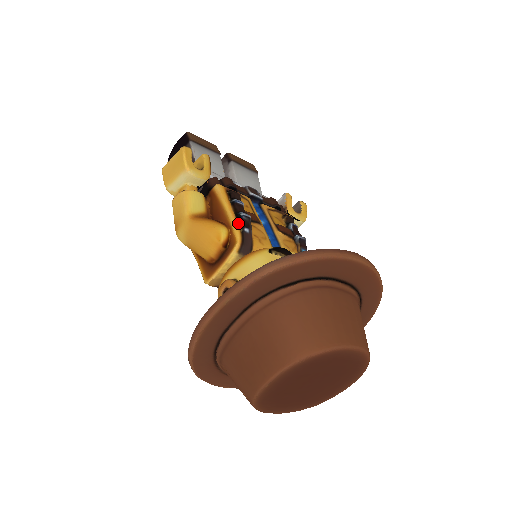
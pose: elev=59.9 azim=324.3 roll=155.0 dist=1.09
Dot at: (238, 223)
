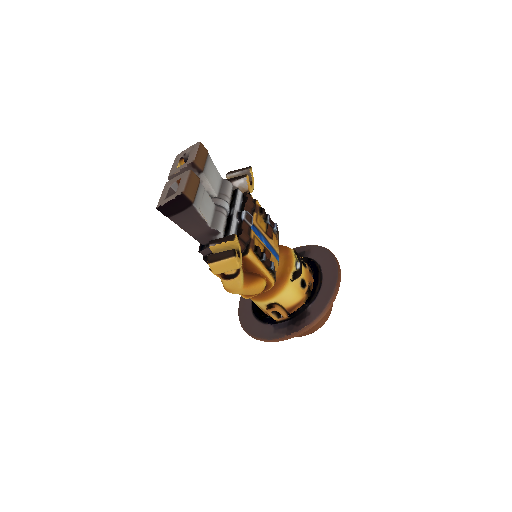
Dot at: (270, 274)
